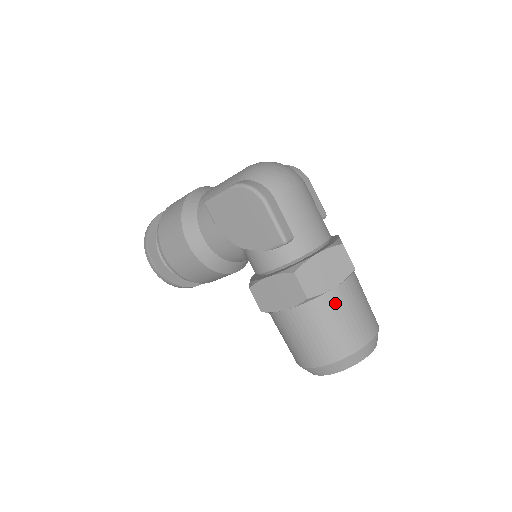
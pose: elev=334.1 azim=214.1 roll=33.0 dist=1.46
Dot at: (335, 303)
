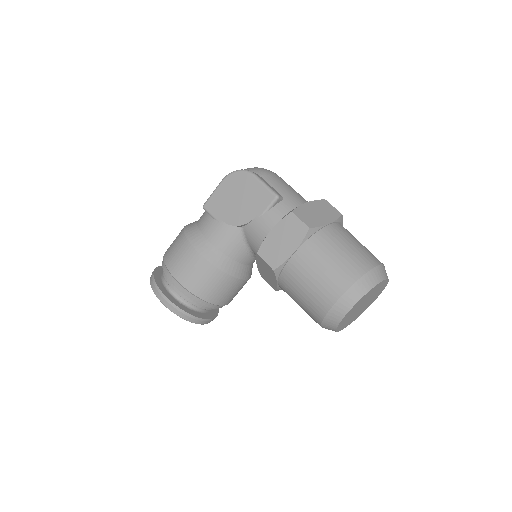
Dot at: (335, 235)
